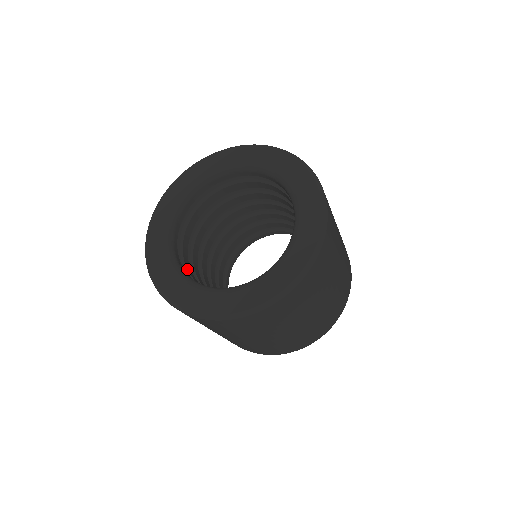
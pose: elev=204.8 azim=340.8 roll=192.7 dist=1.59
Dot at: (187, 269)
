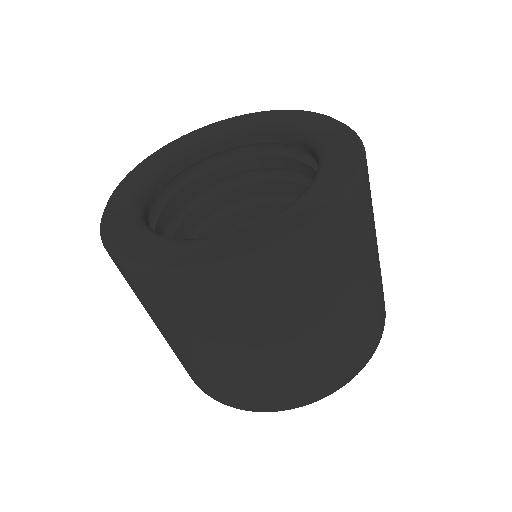
Dot at: occluded
